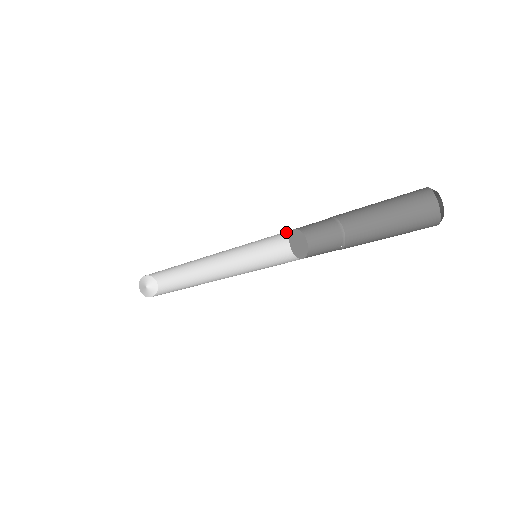
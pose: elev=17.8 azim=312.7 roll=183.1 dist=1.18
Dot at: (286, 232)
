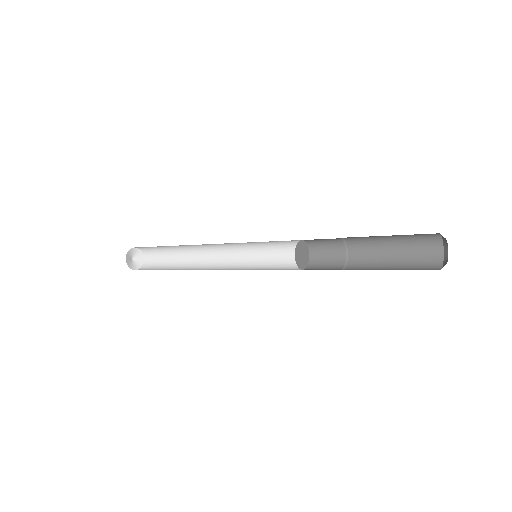
Dot at: (295, 245)
